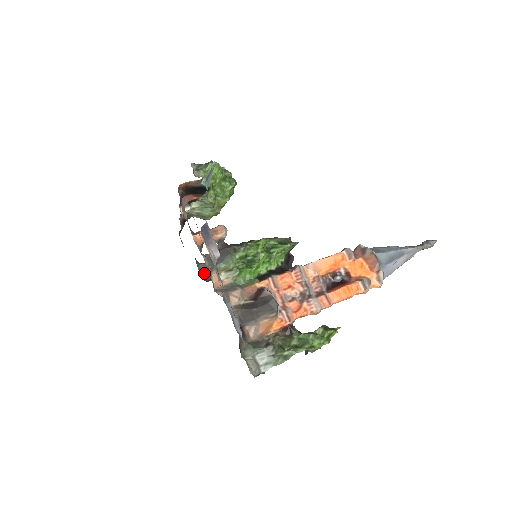
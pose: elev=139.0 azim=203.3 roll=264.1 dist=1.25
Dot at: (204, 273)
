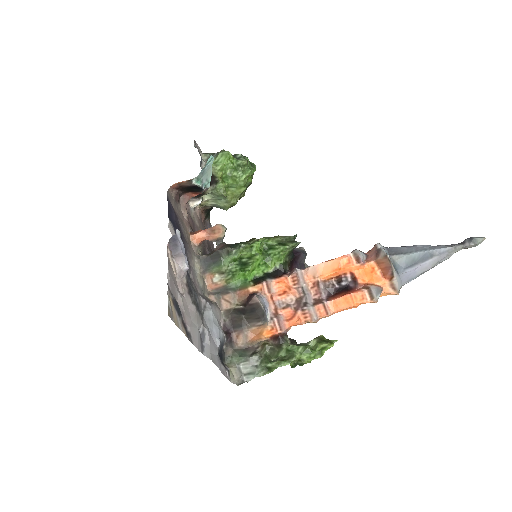
Dot at: occluded
